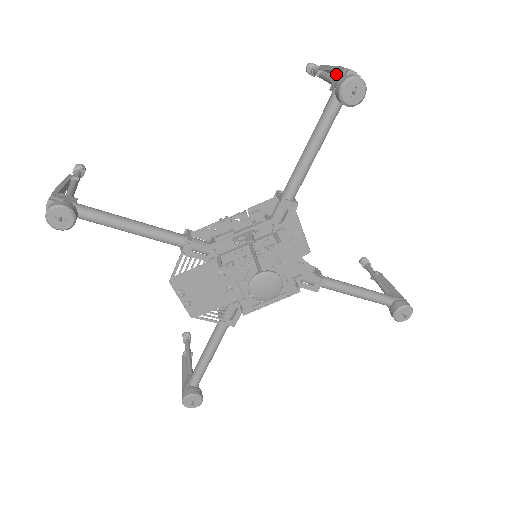
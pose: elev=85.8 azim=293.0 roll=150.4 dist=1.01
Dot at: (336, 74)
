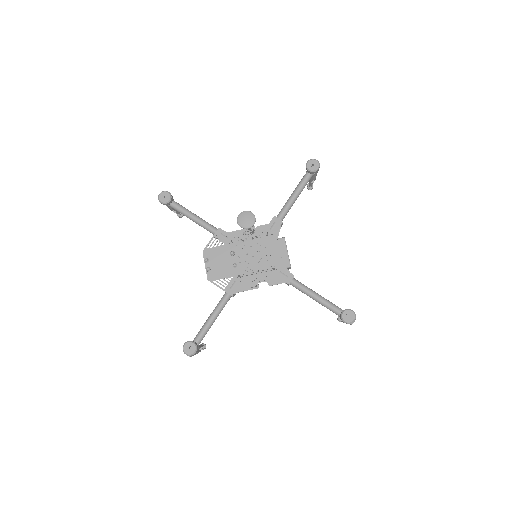
Dot at: occluded
